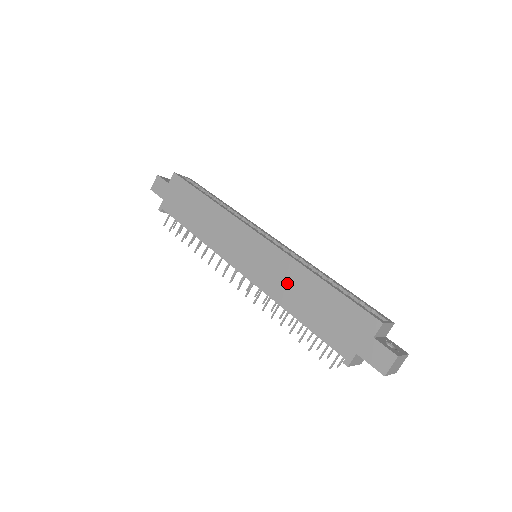
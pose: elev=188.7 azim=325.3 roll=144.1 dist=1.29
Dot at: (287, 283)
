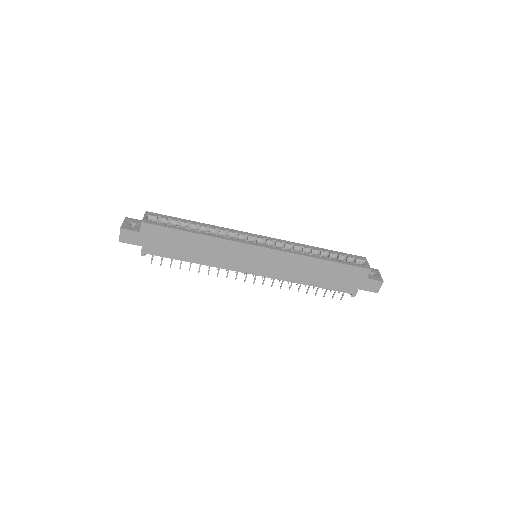
Dot at: (298, 270)
